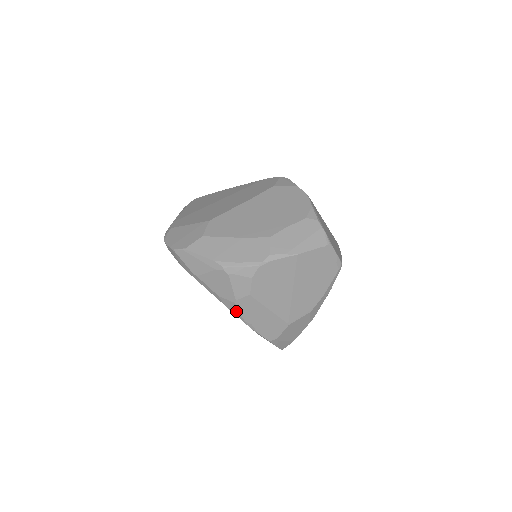
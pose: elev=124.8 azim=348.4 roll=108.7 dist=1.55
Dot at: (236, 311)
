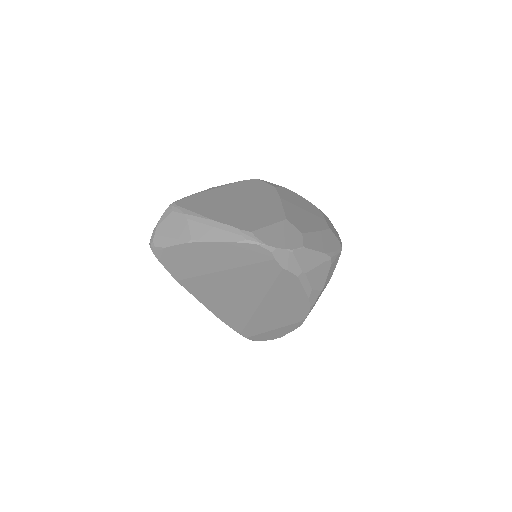
Dot at: (314, 300)
